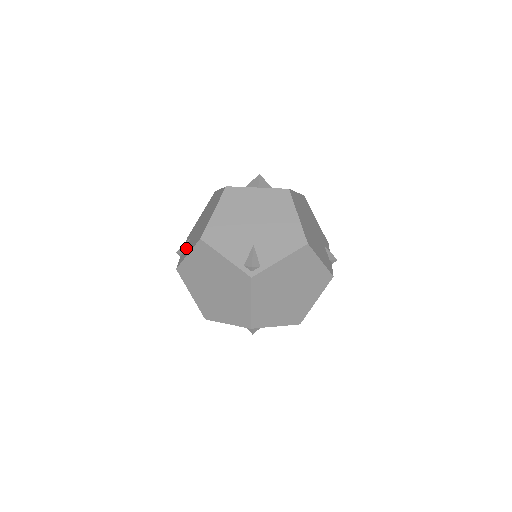
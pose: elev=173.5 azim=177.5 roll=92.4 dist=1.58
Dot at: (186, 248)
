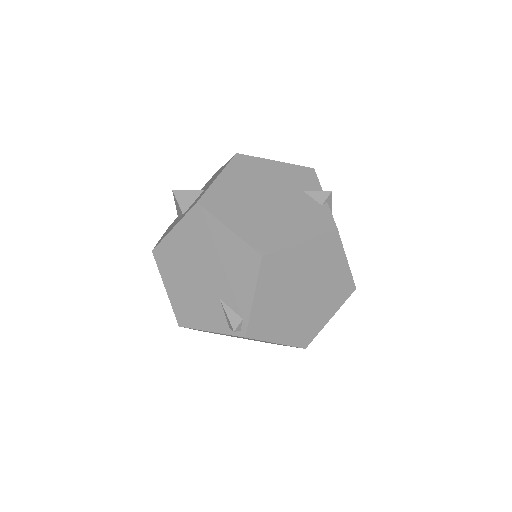
Dot at: occluded
